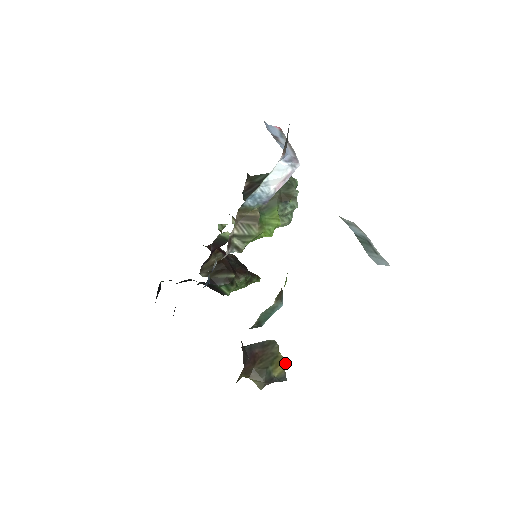
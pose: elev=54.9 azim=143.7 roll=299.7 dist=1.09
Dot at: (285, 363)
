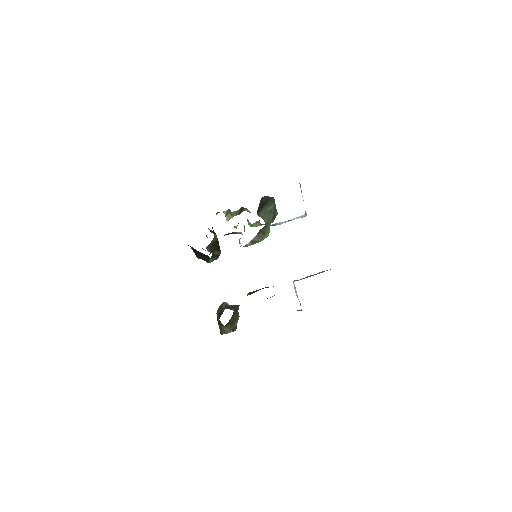
Dot at: occluded
